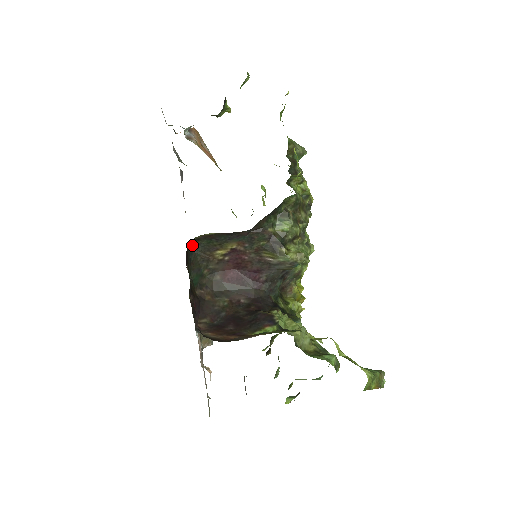
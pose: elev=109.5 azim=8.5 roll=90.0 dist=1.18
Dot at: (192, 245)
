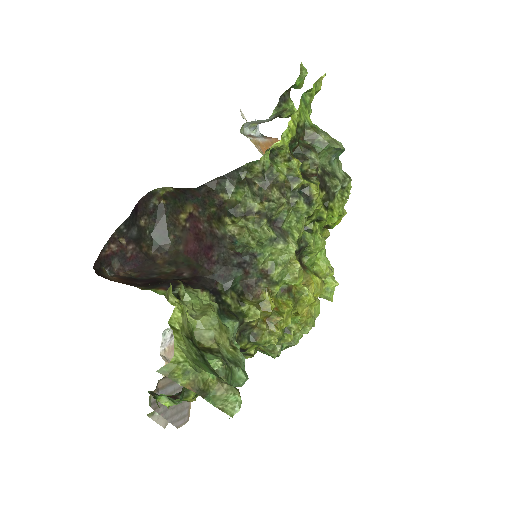
Dot at: (163, 204)
